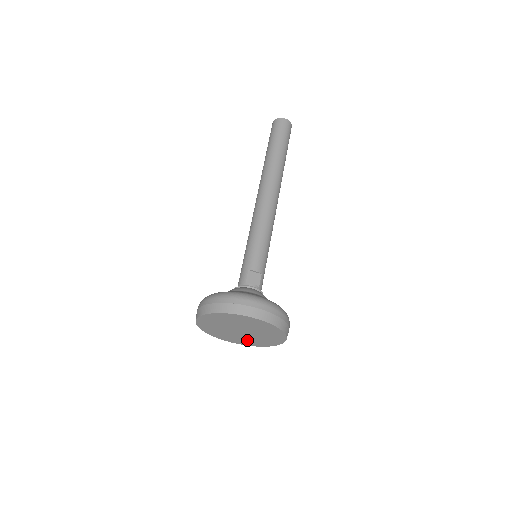
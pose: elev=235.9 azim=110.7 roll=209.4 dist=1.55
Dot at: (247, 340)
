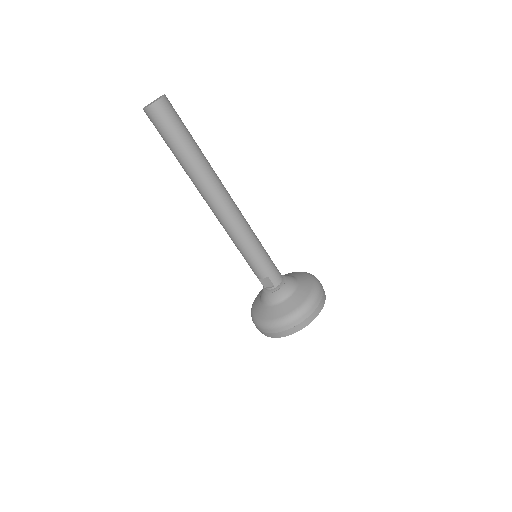
Dot at: occluded
